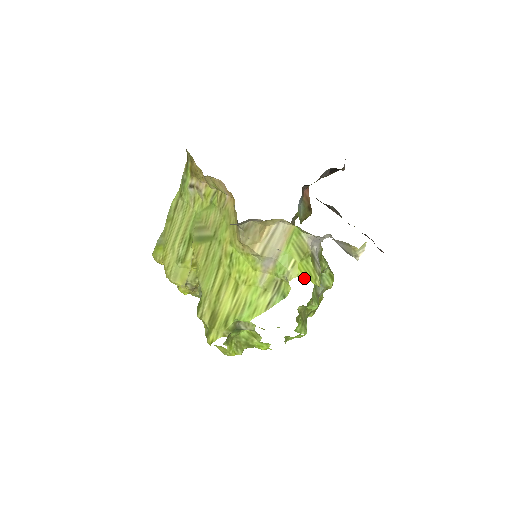
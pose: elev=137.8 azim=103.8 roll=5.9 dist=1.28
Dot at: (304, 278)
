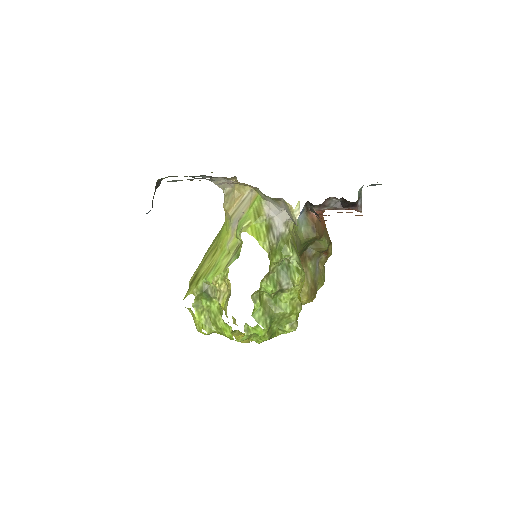
Dot at: (252, 235)
